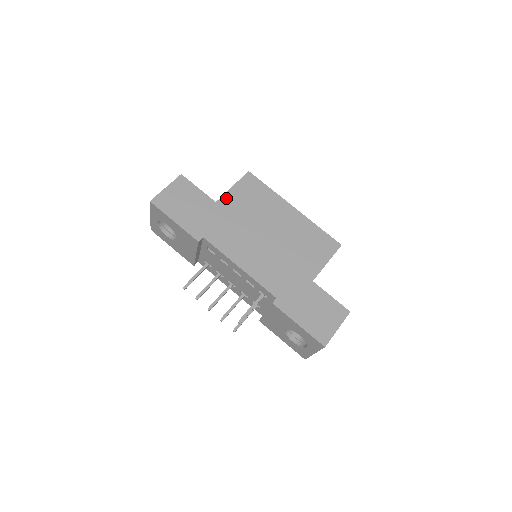
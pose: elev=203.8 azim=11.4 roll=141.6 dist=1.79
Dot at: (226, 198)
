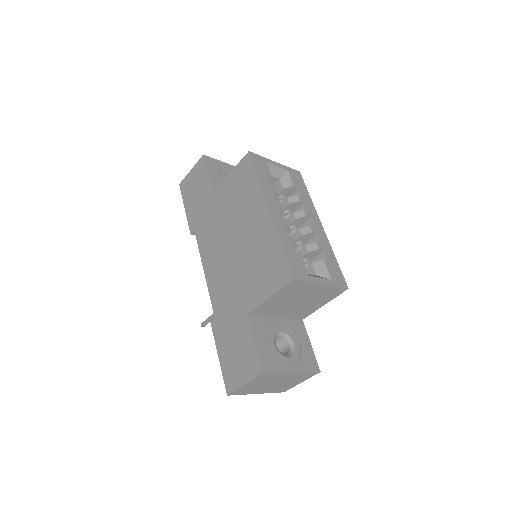
Dot at: (221, 187)
